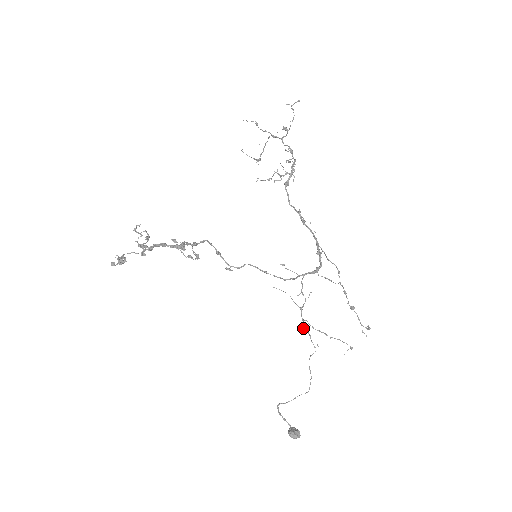
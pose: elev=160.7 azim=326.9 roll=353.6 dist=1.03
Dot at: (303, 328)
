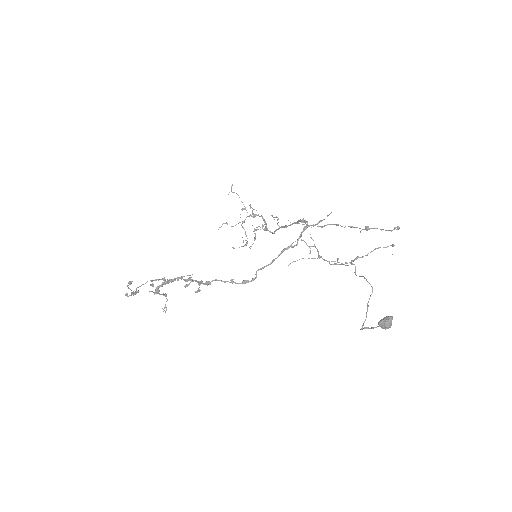
Dot at: (332, 264)
